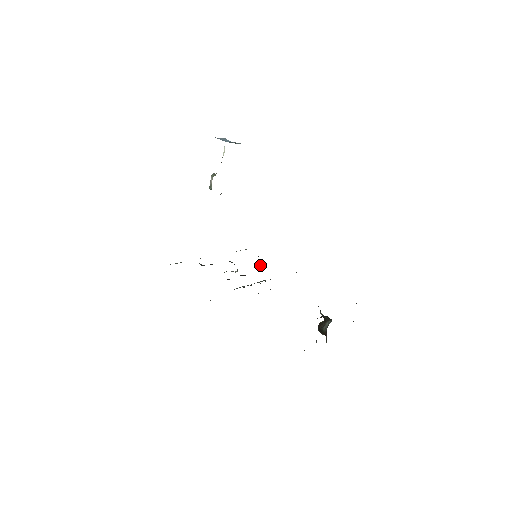
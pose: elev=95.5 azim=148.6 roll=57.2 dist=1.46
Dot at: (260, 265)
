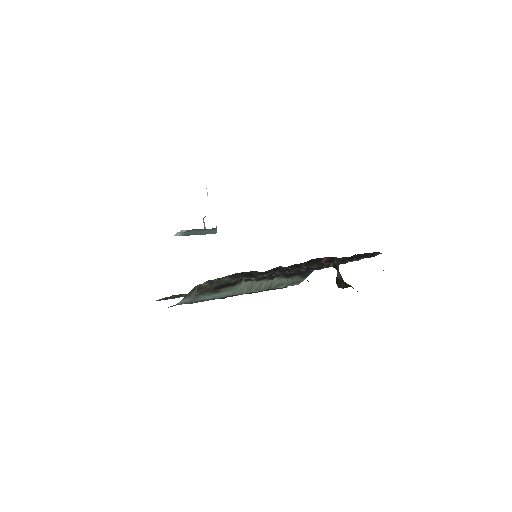
Dot at: occluded
